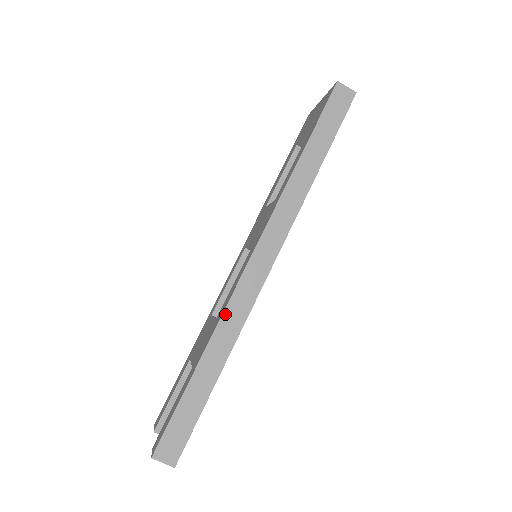
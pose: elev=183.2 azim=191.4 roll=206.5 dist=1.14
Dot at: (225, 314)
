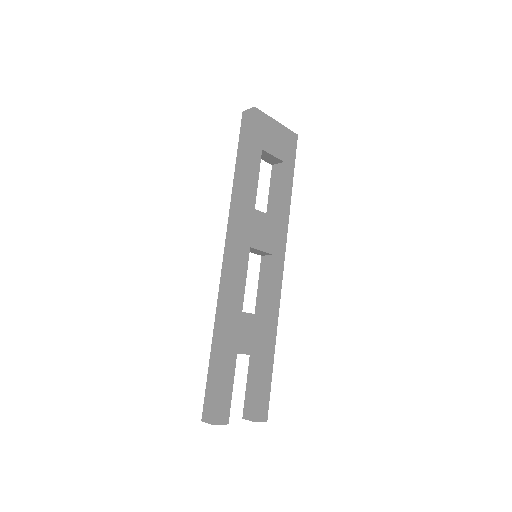
Dot at: (218, 302)
